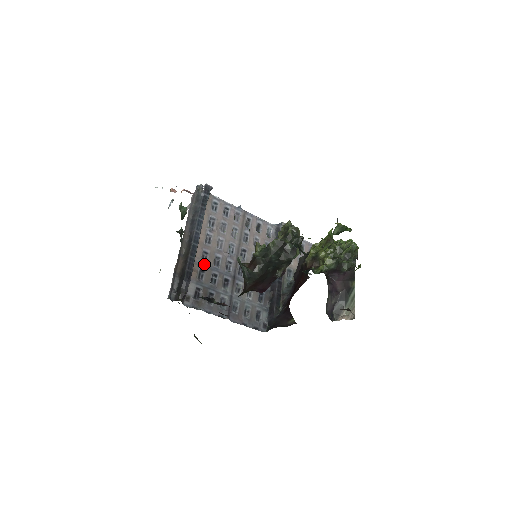
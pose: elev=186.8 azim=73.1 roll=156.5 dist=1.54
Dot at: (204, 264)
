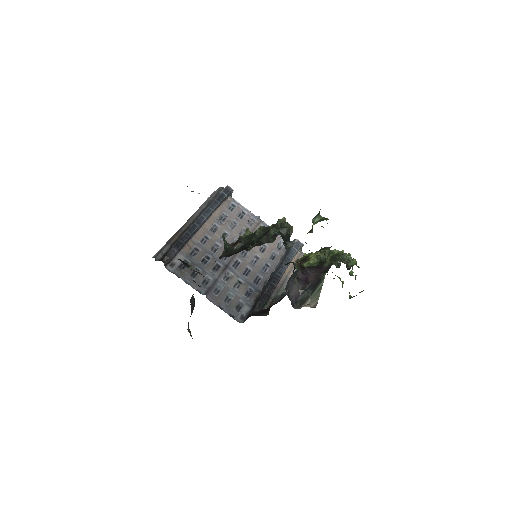
Dot at: (201, 245)
